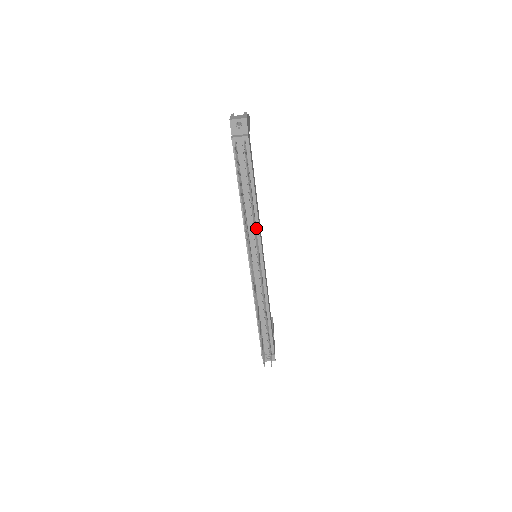
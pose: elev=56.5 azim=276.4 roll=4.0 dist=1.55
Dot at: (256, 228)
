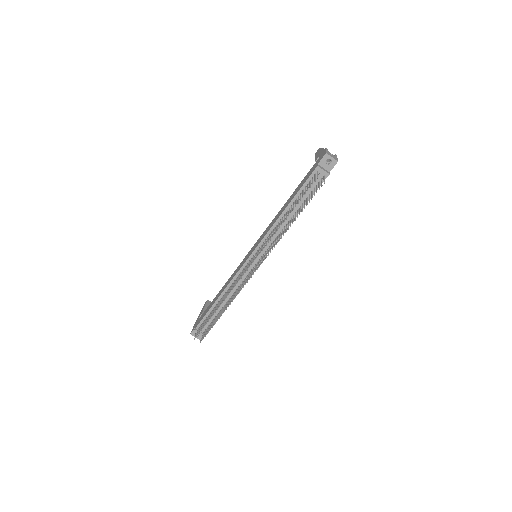
Dot at: (276, 238)
